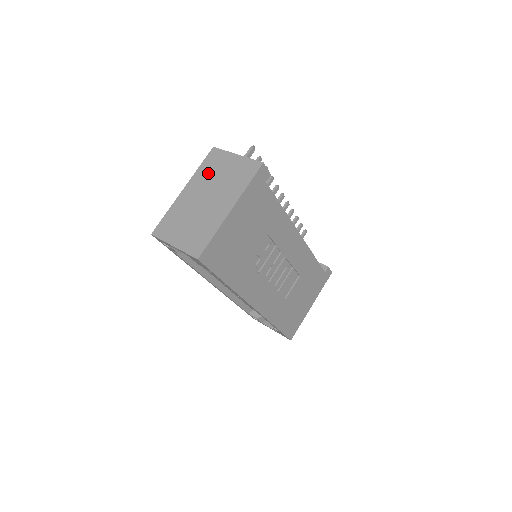
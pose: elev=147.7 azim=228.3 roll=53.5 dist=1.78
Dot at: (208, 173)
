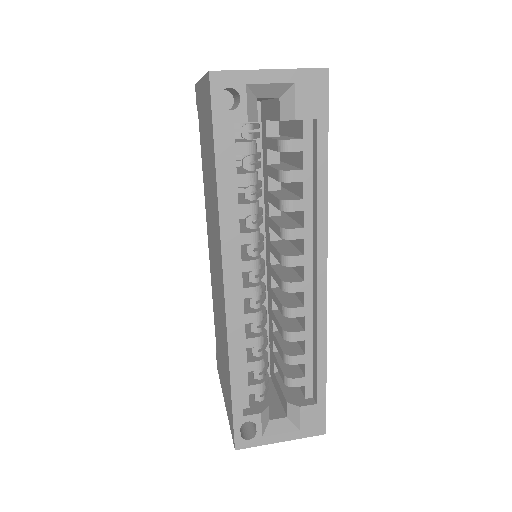
Dot at: occluded
